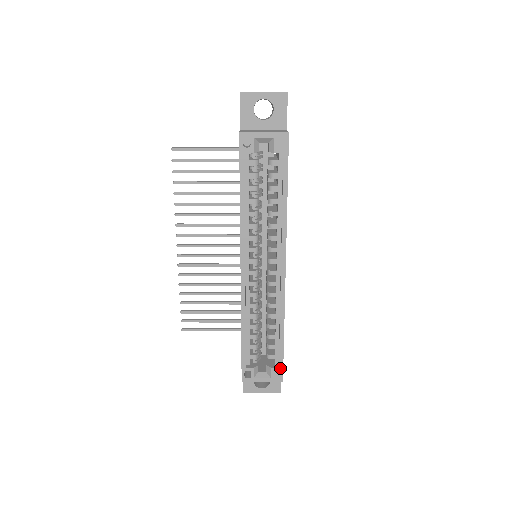
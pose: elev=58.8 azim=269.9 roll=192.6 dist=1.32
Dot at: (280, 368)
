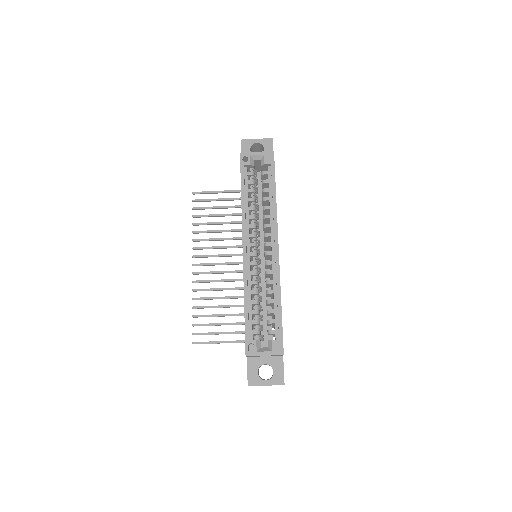
Dot at: (280, 340)
